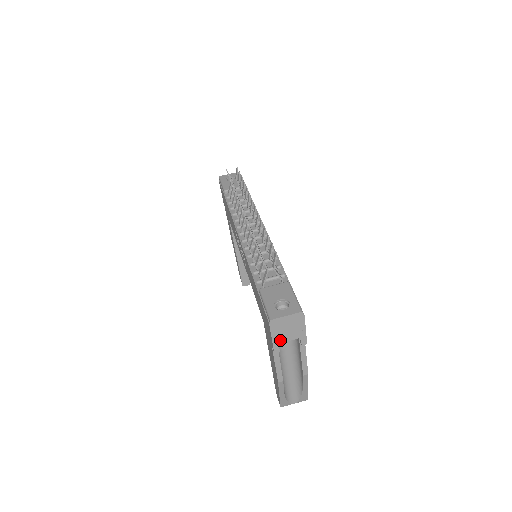
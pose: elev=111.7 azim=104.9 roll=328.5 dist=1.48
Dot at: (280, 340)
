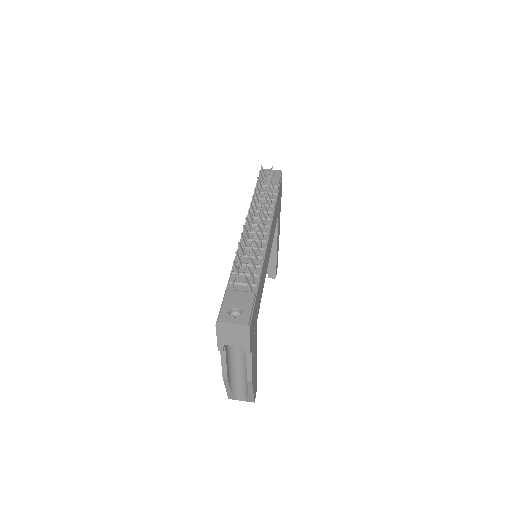
Dot at: (225, 342)
